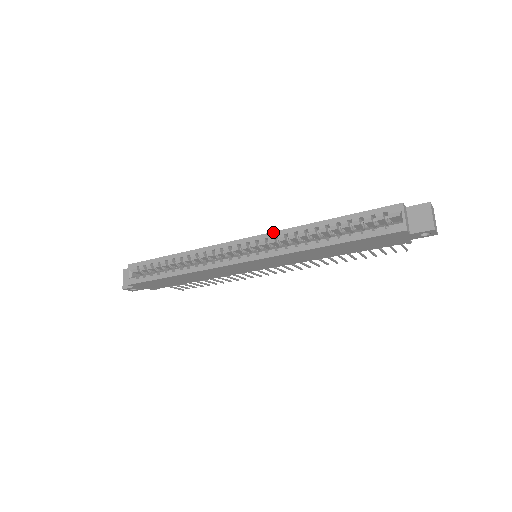
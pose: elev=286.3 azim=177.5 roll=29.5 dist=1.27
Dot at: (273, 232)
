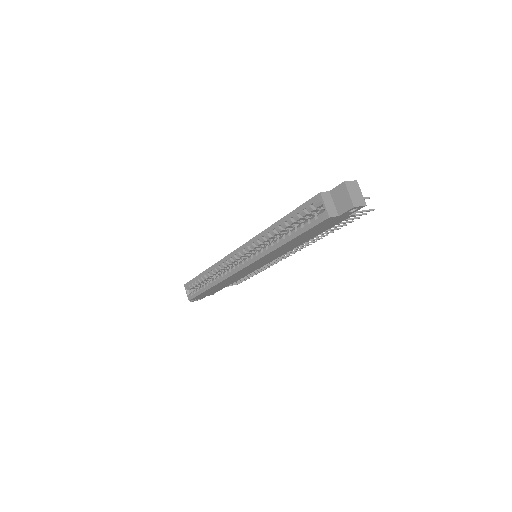
Dot at: (250, 240)
